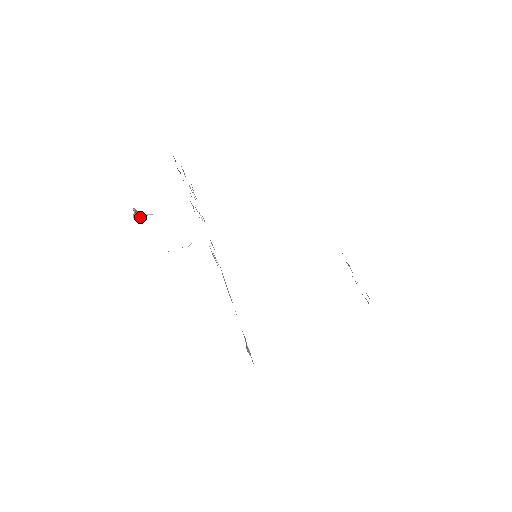
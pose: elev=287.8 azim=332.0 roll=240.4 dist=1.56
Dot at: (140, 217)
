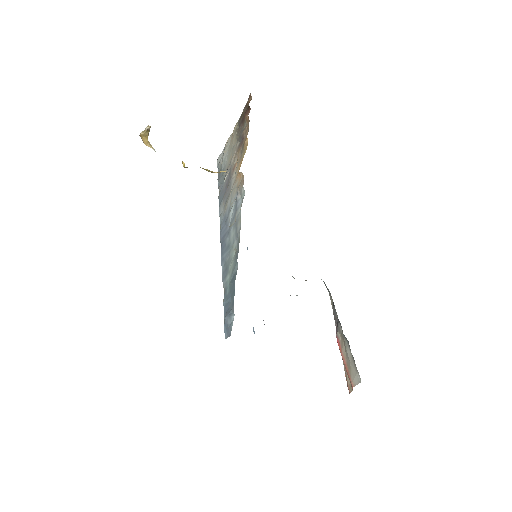
Dot at: (145, 141)
